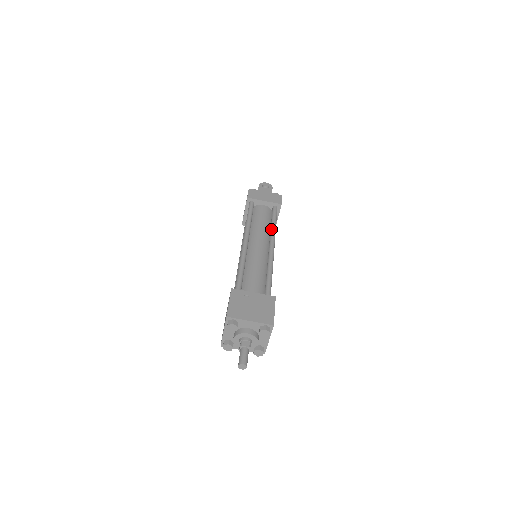
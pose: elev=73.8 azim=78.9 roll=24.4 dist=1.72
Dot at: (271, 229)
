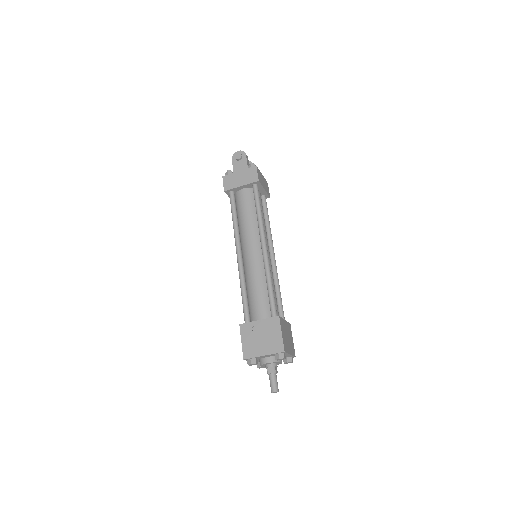
Dot at: occluded
